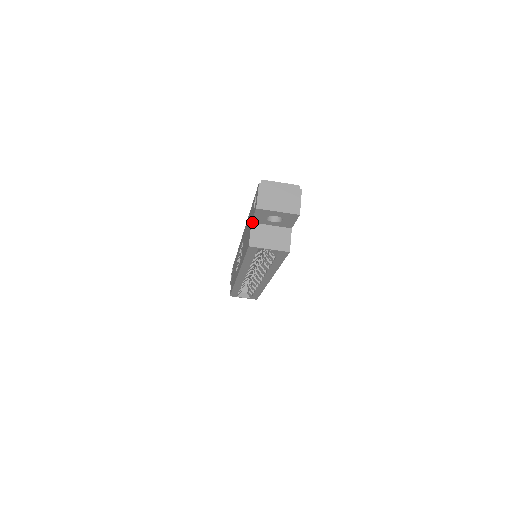
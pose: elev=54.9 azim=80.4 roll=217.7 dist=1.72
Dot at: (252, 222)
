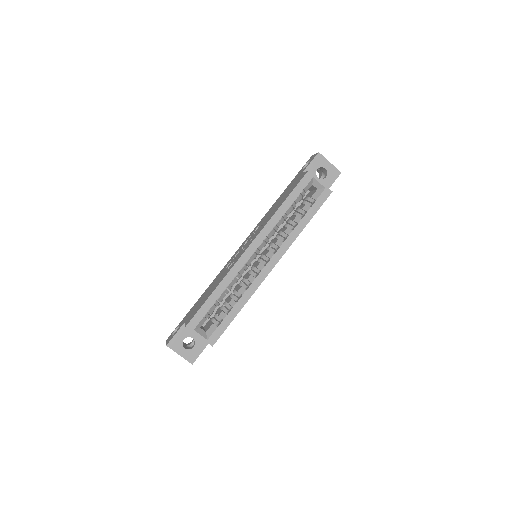
Dot at: occluded
